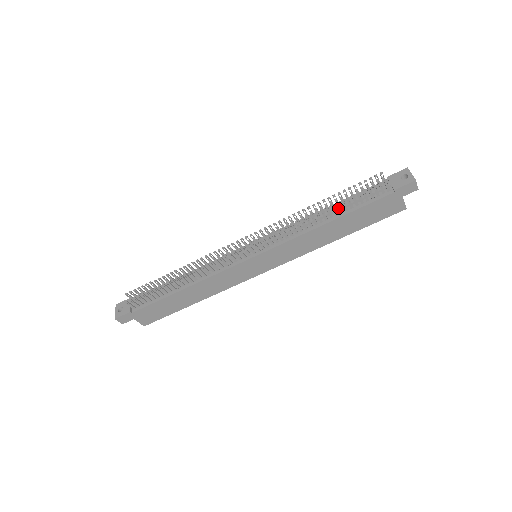
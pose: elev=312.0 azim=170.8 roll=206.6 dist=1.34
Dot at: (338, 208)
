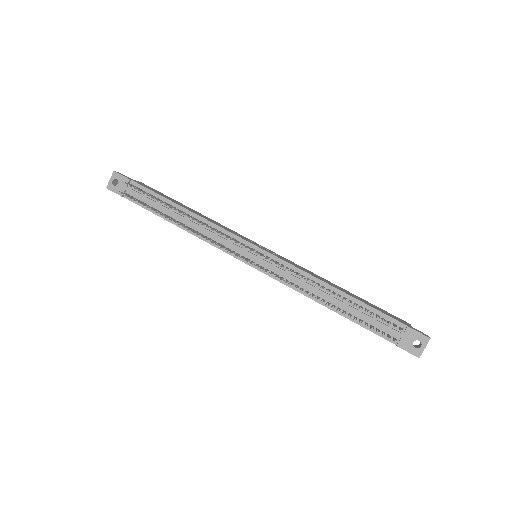
Dot at: (343, 312)
